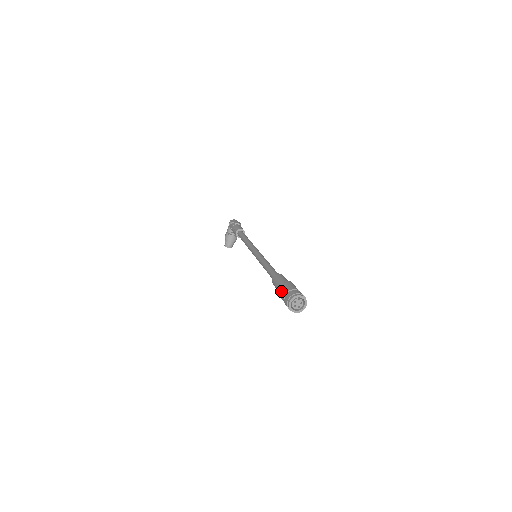
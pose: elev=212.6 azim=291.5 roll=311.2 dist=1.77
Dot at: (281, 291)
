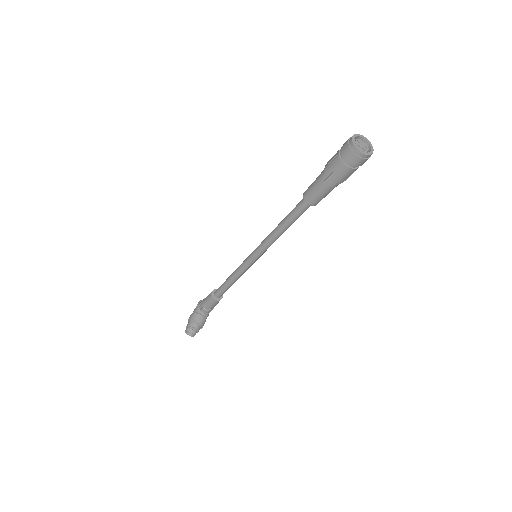
Dot at: (330, 159)
